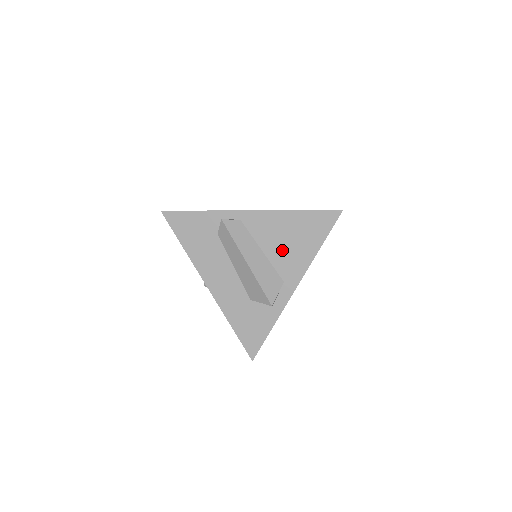
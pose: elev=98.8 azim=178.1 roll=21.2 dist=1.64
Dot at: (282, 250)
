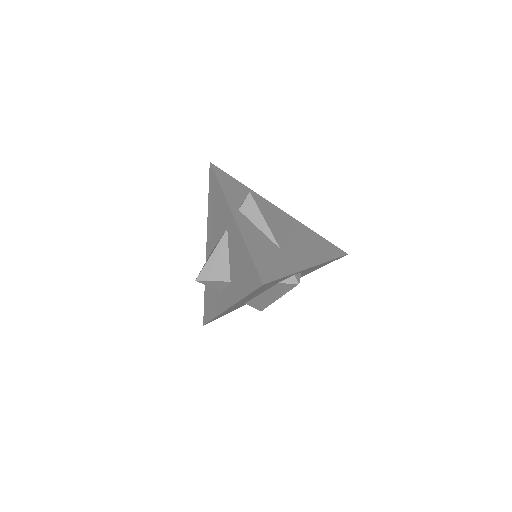
Dot at: occluded
